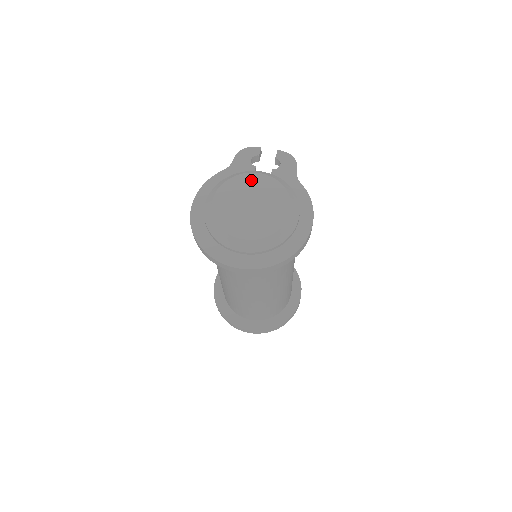
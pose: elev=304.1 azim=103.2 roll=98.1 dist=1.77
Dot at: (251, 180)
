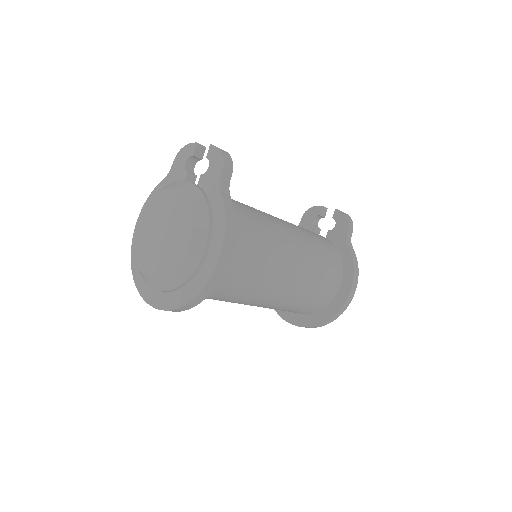
Dot at: (167, 198)
